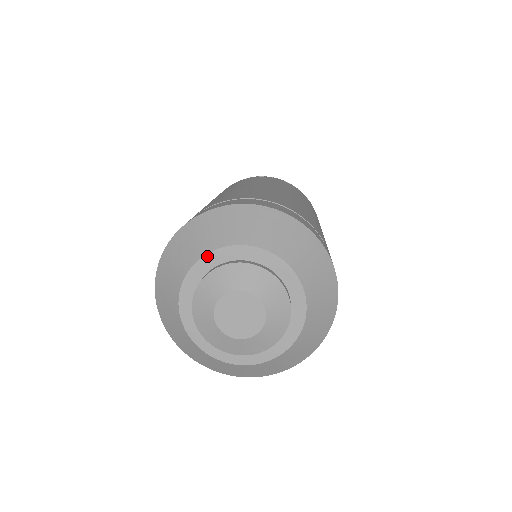
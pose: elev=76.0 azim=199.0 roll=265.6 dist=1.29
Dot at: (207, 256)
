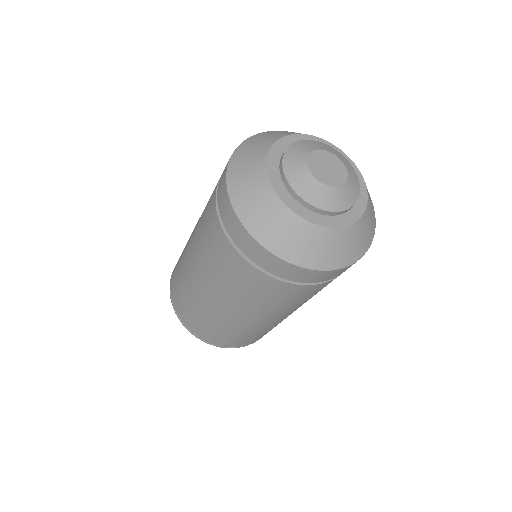
Dot at: (307, 136)
